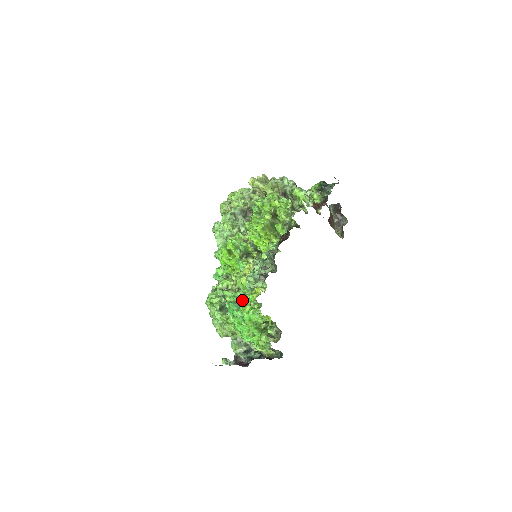
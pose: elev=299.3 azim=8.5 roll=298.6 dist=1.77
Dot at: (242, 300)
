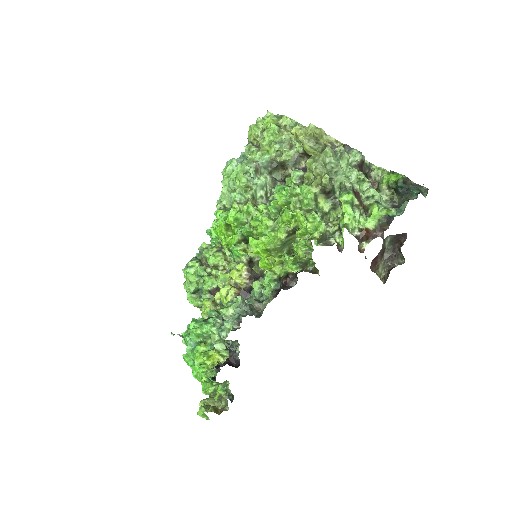
Dot at: (202, 338)
